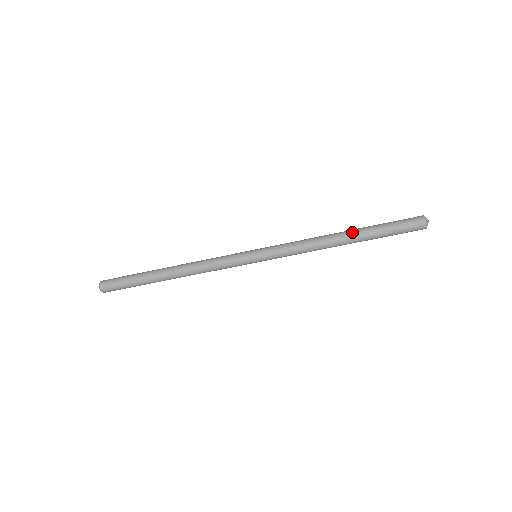
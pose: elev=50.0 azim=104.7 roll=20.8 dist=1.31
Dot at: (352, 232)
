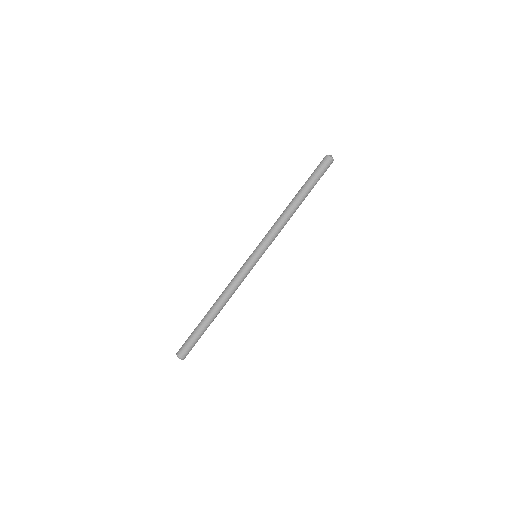
Dot at: (295, 195)
